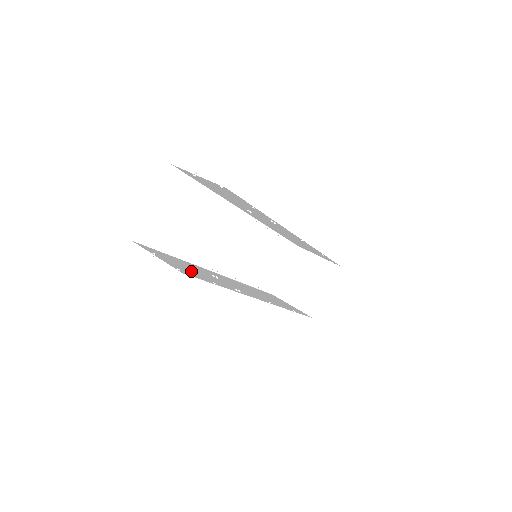
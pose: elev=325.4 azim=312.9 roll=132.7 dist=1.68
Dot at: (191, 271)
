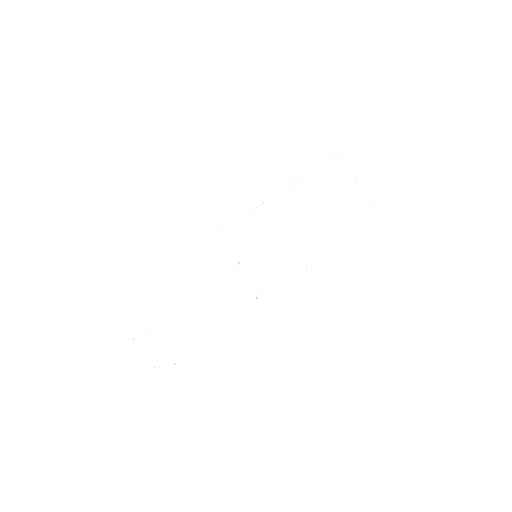
Dot at: occluded
